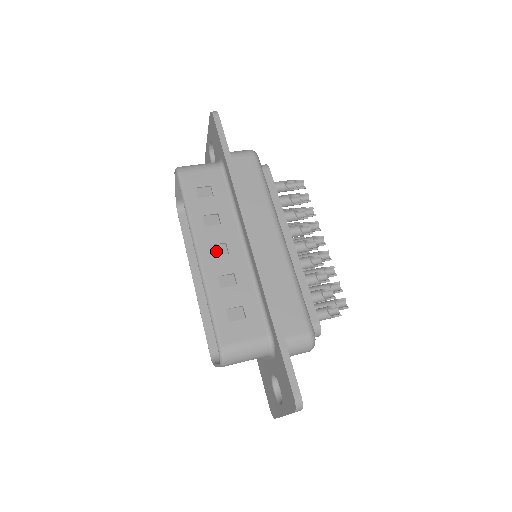
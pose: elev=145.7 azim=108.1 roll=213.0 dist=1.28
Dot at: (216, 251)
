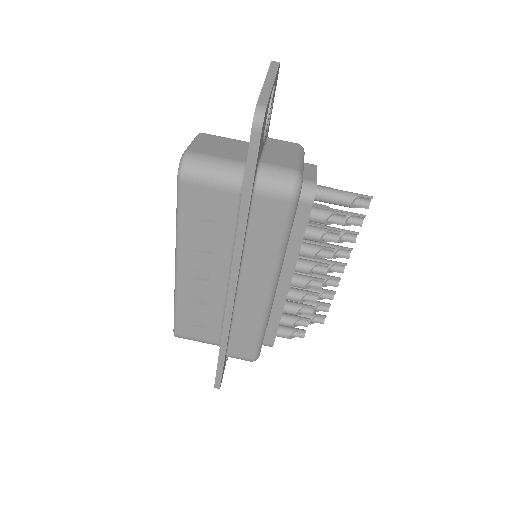
Dot at: (196, 274)
